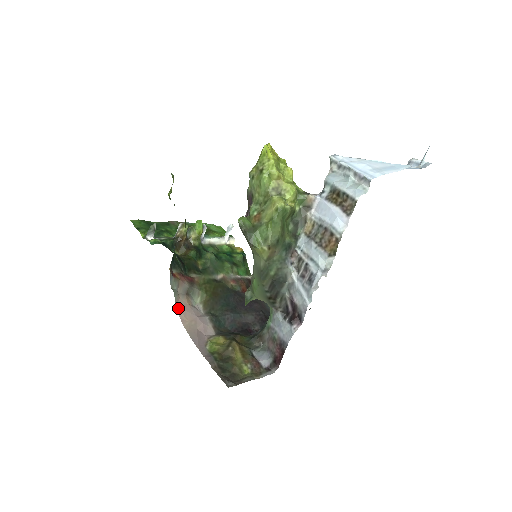
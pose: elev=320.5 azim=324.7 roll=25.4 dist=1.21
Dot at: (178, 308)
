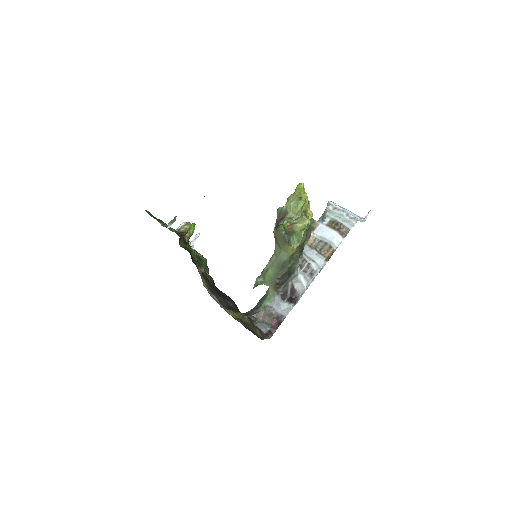
Dot at: (204, 284)
